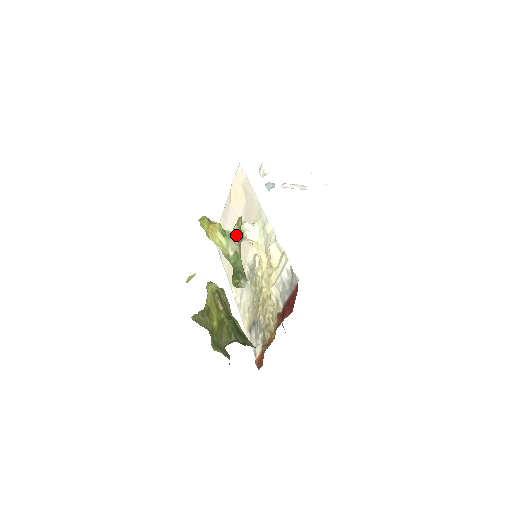
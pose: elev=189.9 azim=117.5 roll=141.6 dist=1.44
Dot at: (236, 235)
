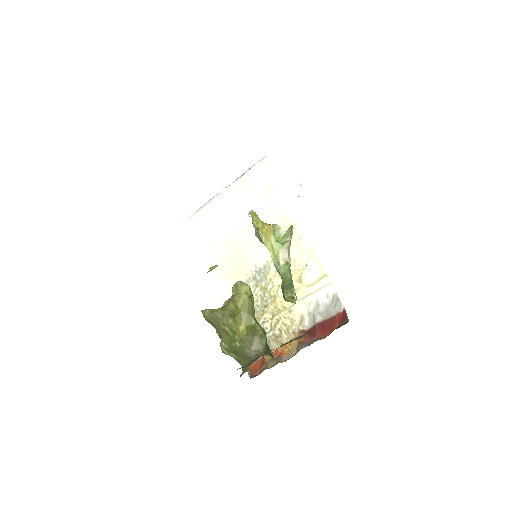
Dot at: (290, 244)
